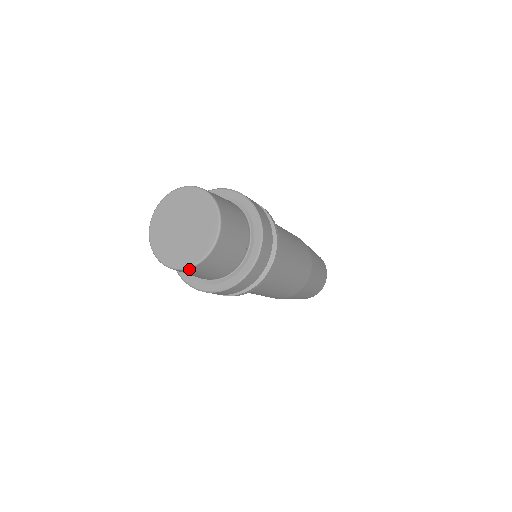
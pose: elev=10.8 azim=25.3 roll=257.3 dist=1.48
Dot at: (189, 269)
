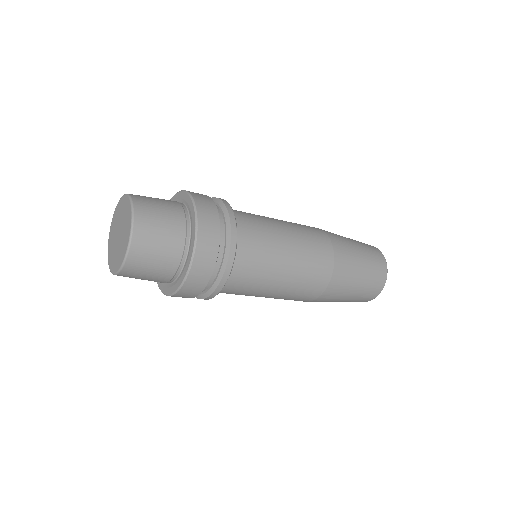
Dot at: (119, 274)
